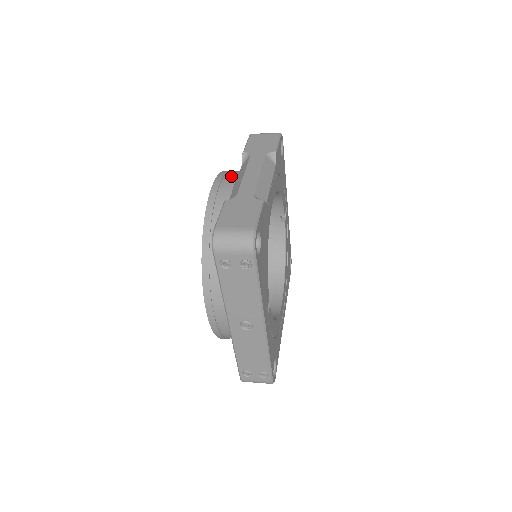
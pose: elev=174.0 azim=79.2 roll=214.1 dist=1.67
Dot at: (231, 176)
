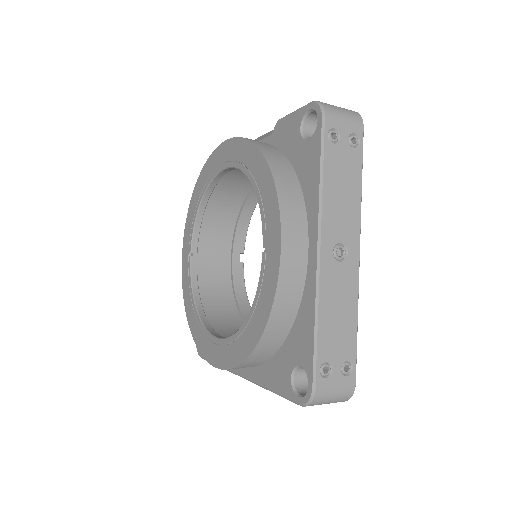
Dot at: occluded
